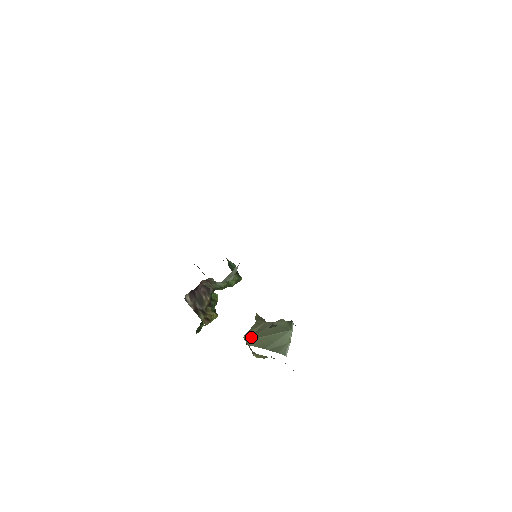
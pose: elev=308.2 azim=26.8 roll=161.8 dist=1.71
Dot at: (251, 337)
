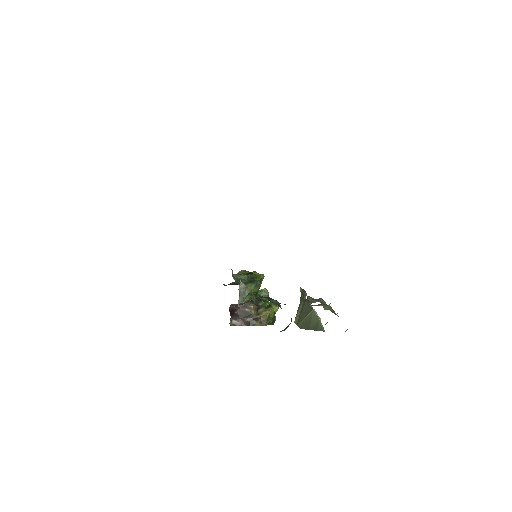
Dot at: (298, 321)
